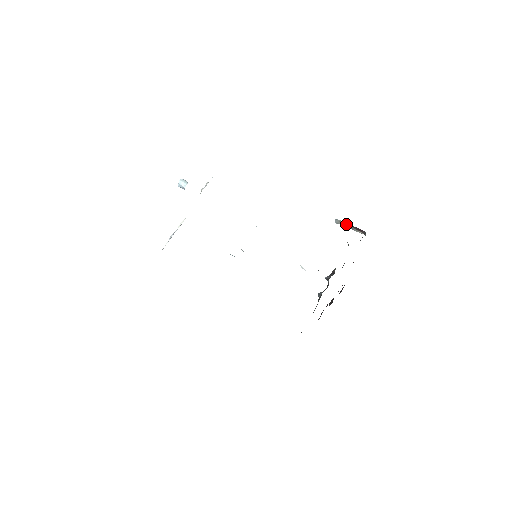
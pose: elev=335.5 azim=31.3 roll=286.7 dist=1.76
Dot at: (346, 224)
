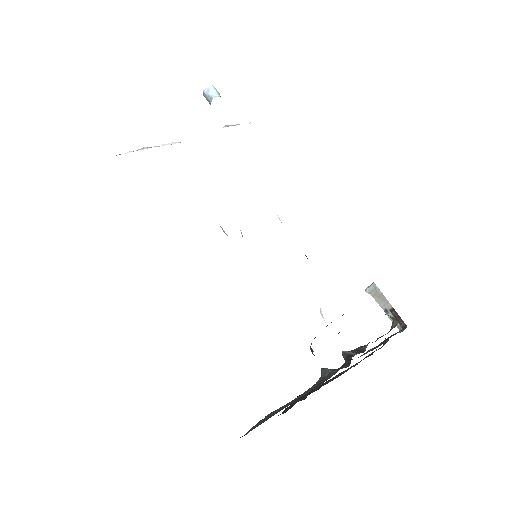
Dot at: (383, 299)
